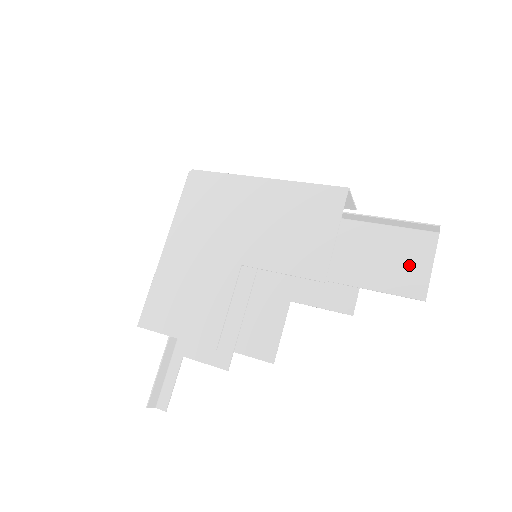
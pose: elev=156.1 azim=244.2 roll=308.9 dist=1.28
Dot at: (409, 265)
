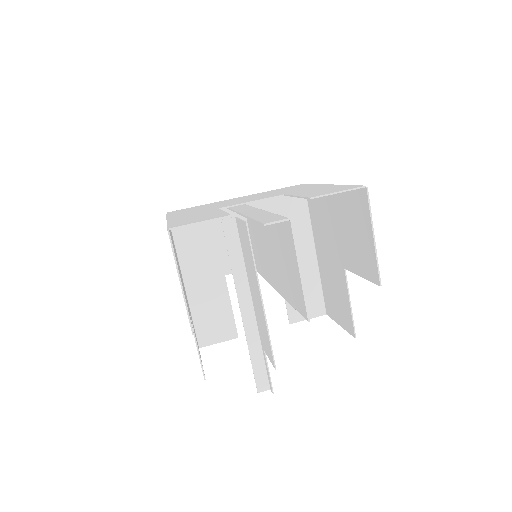
Dot at: (291, 270)
